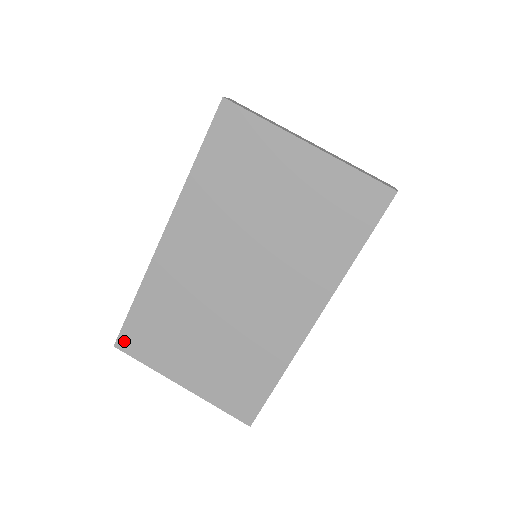
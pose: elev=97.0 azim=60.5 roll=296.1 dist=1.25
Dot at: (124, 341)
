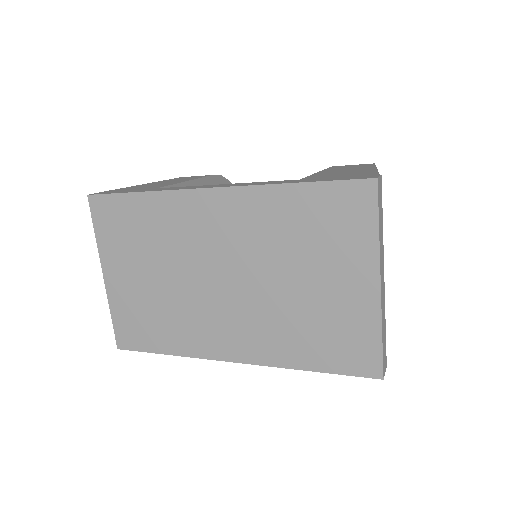
Dot at: (99, 203)
